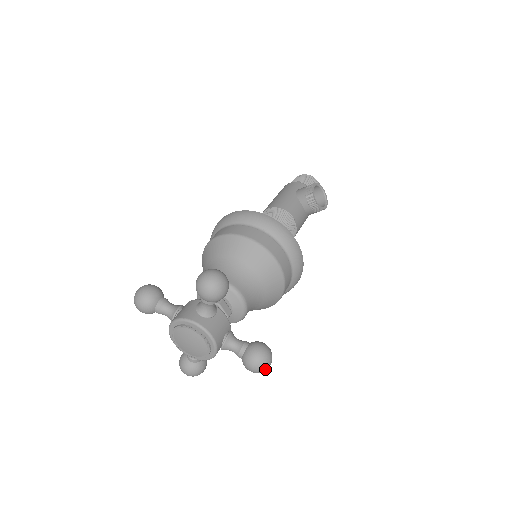
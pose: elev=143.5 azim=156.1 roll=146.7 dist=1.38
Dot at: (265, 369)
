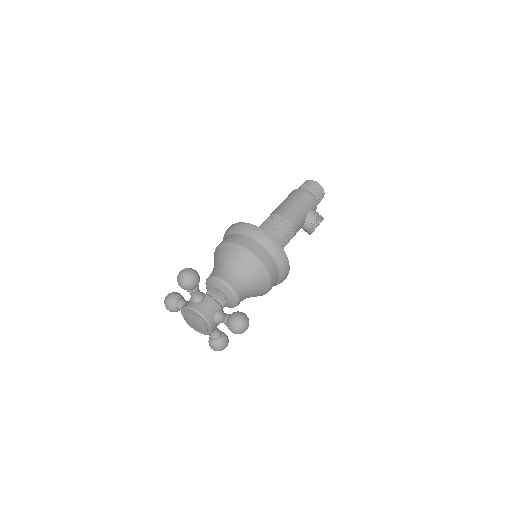
Dot at: occluded
